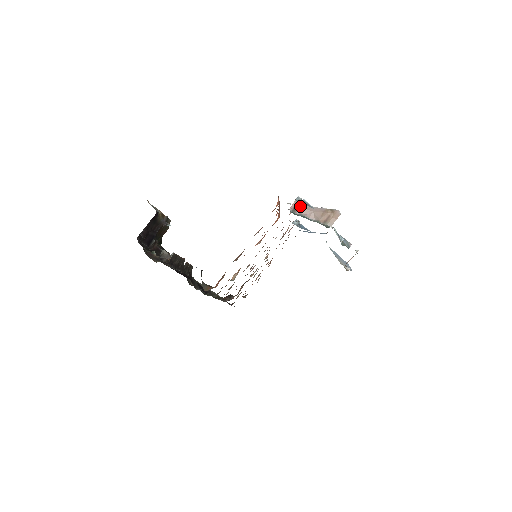
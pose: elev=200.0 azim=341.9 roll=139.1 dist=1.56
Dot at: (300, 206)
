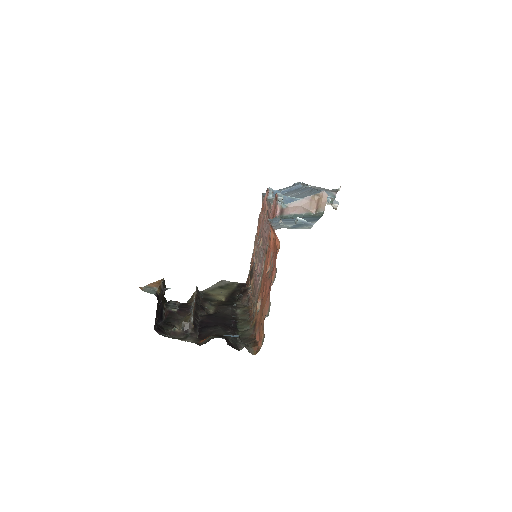
Dot at: (285, 207)
